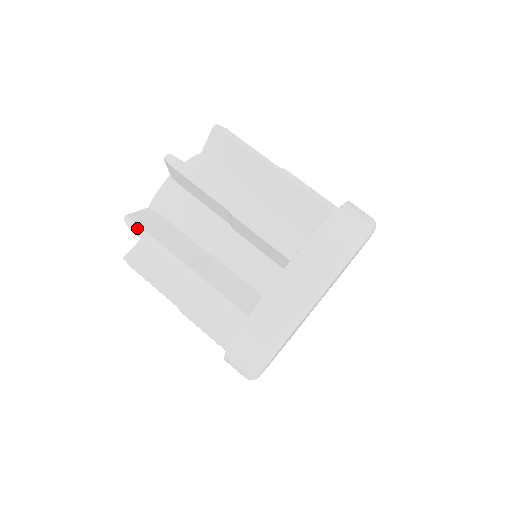
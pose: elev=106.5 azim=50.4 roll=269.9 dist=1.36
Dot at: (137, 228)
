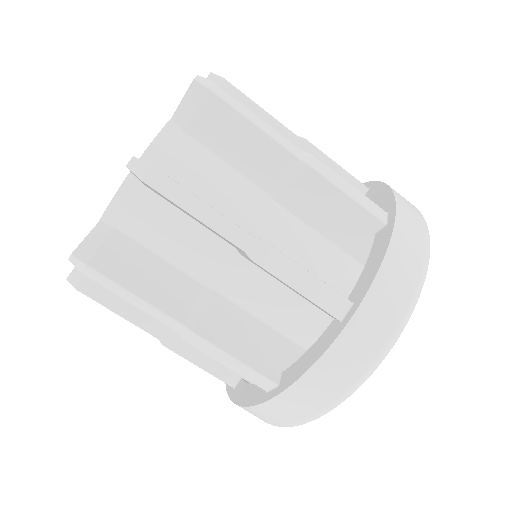
Dot at: (95, 274)
